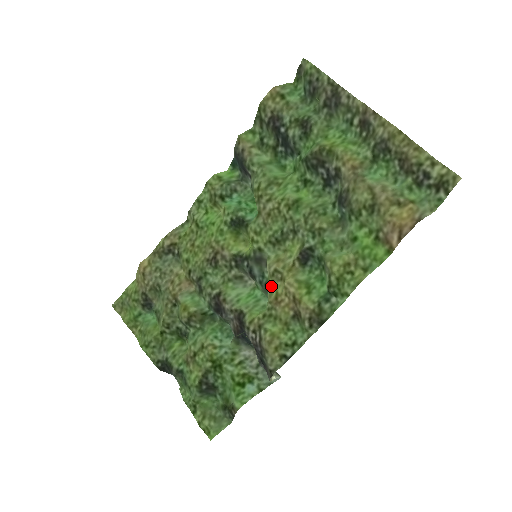
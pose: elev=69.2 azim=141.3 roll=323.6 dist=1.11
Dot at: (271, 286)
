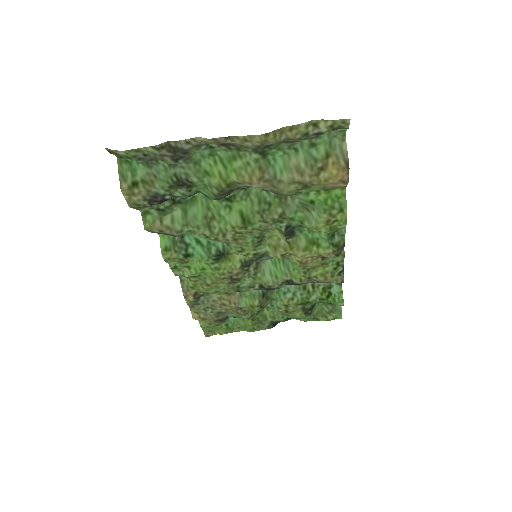
Dot at: (289, 261)
